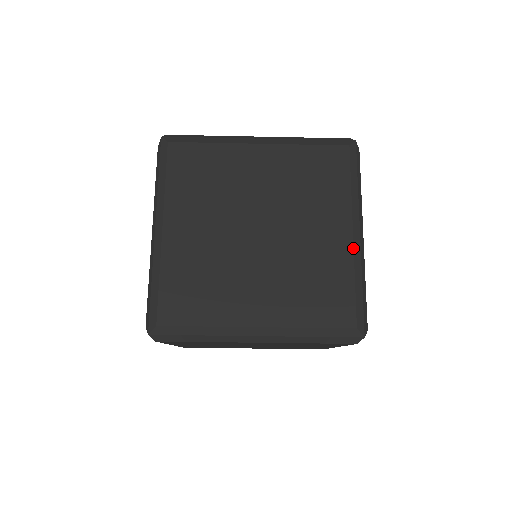
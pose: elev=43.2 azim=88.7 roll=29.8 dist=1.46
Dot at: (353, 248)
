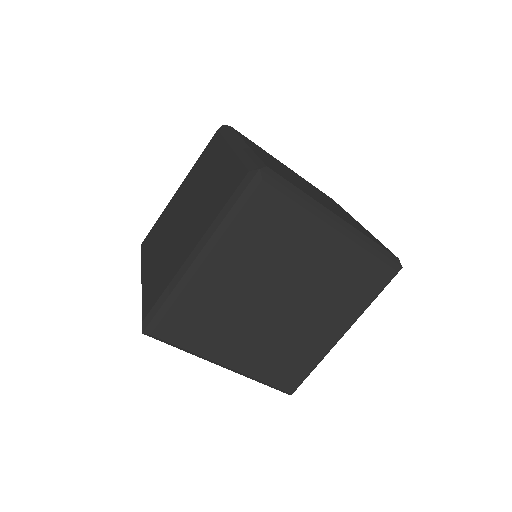
Dot at: (233, 151)
